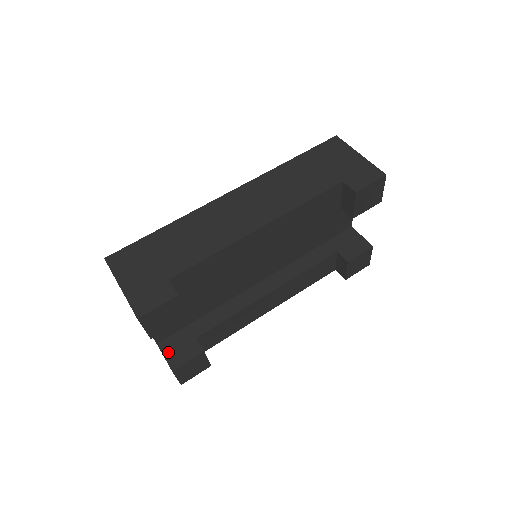
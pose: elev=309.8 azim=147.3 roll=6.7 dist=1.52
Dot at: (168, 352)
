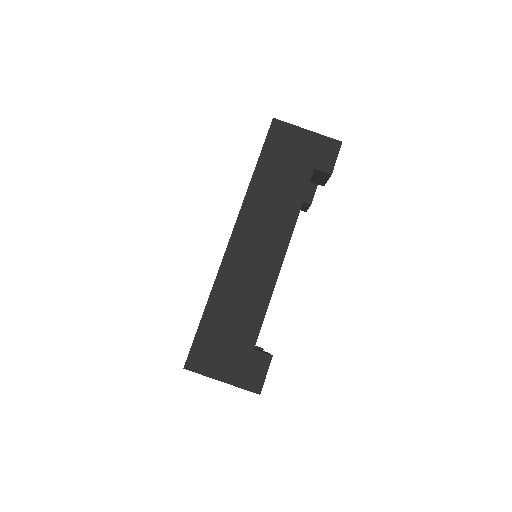
Dot at: occluded
